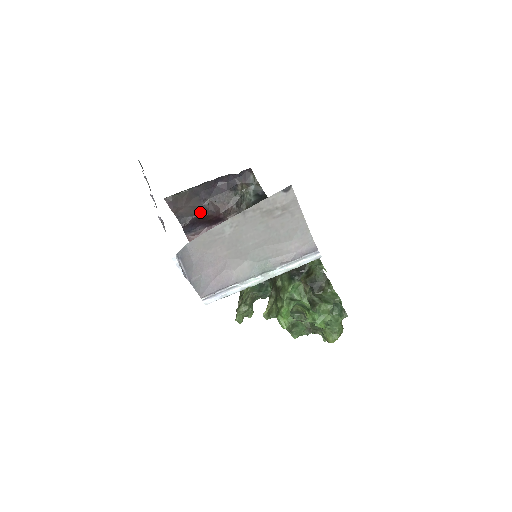
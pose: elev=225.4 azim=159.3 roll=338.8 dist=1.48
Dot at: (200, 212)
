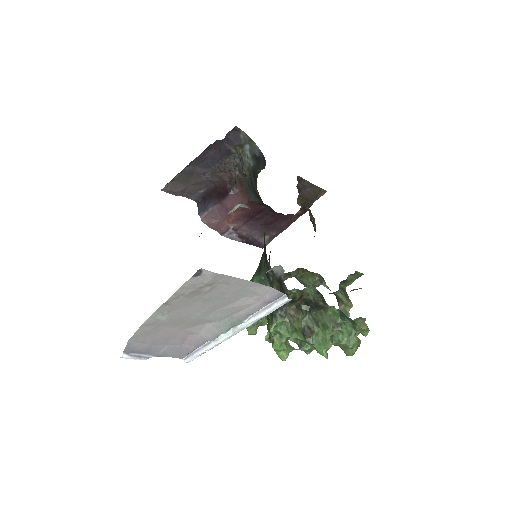
Dot at: (207, 184)
